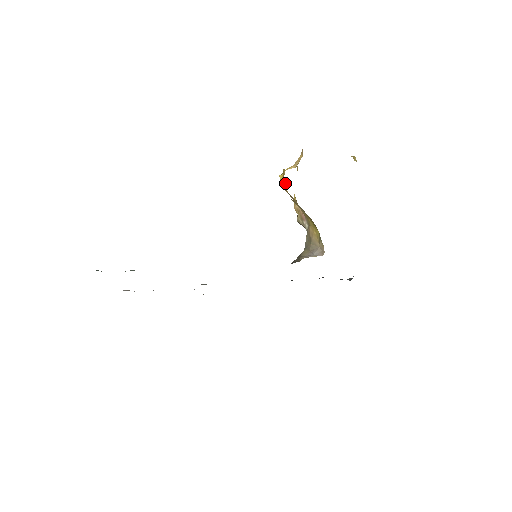
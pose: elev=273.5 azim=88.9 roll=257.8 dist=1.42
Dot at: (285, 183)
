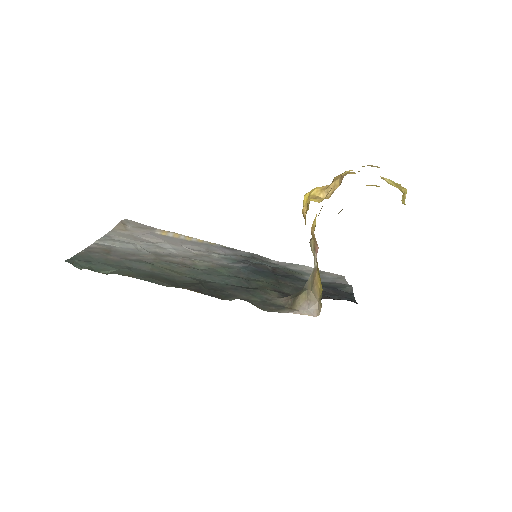
Dot at: (305, 218)
